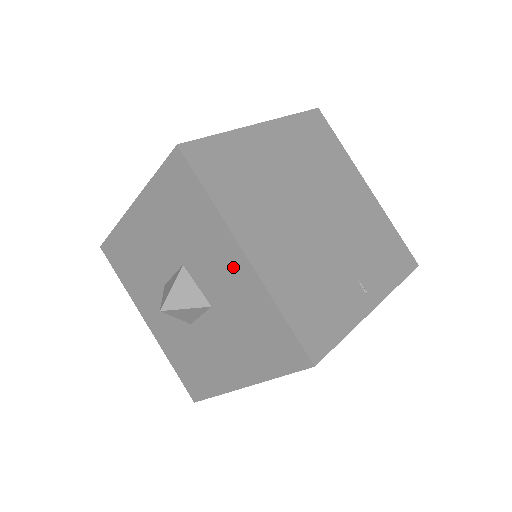
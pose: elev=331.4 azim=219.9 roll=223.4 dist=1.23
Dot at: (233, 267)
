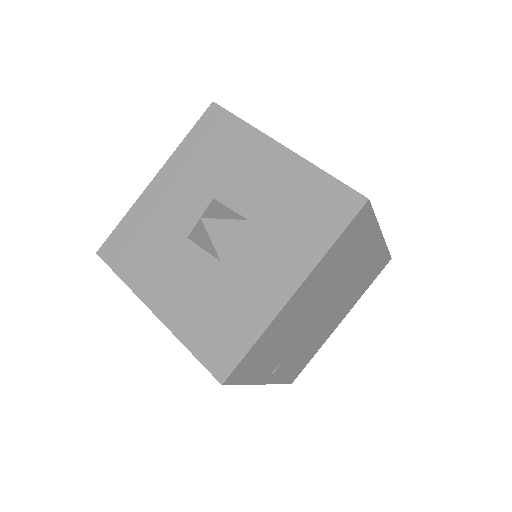
Dot at: (271, 163)
